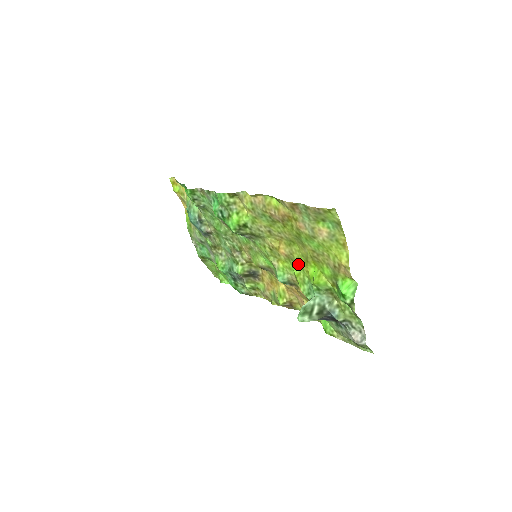
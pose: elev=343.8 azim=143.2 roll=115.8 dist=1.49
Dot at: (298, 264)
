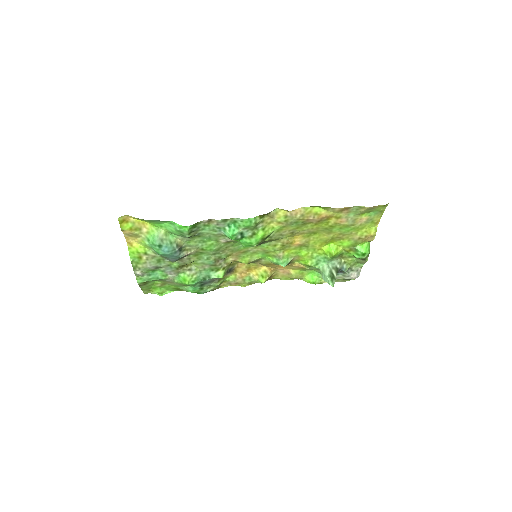
Dot at: (311, 247)
